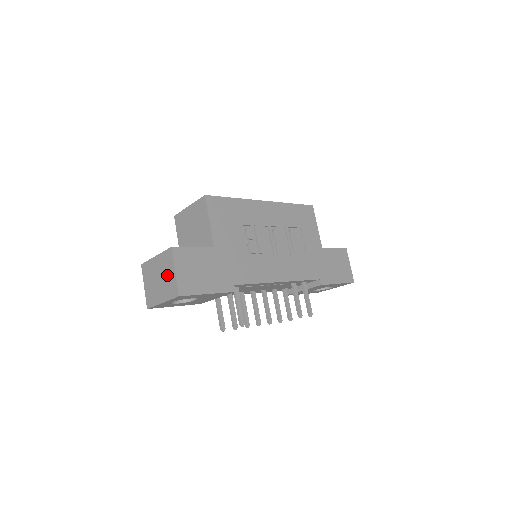
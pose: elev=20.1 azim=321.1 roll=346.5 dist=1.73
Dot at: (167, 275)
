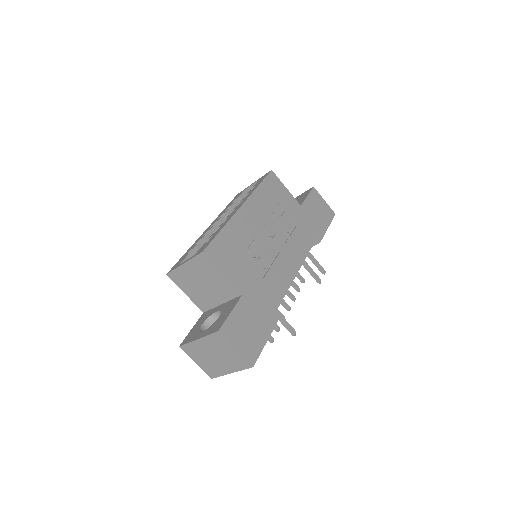
Dot at: (226, 353)
